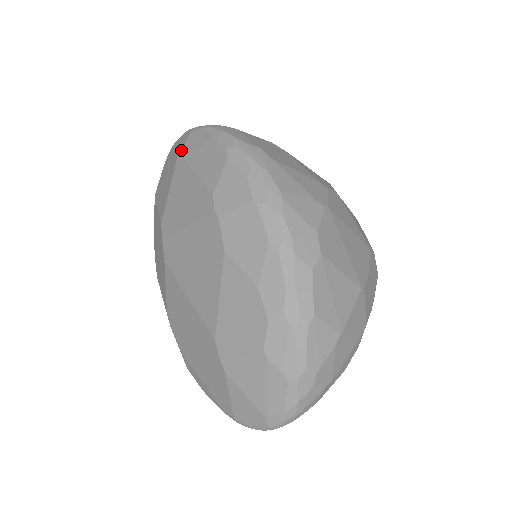
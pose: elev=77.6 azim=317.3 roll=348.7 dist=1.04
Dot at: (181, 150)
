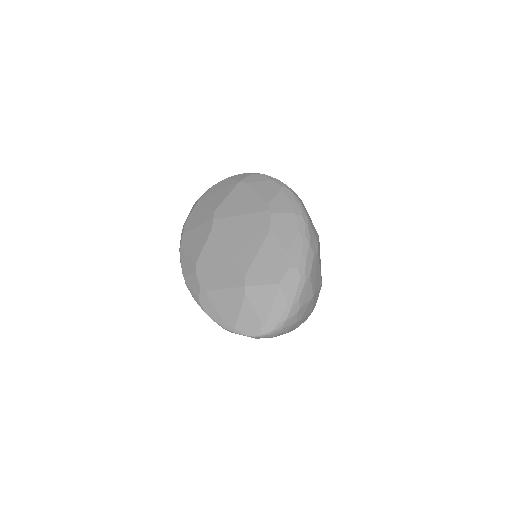
Dot at: (243, 179)
